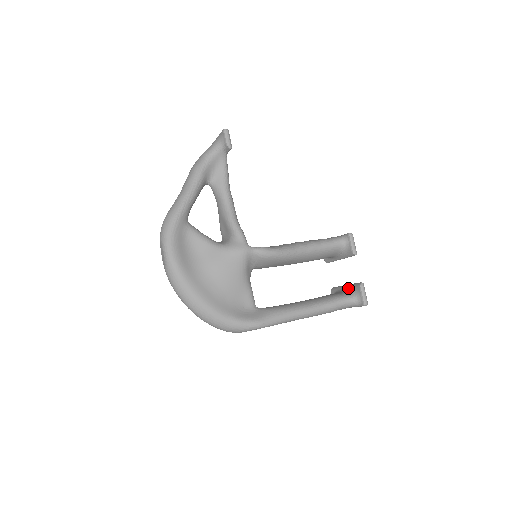
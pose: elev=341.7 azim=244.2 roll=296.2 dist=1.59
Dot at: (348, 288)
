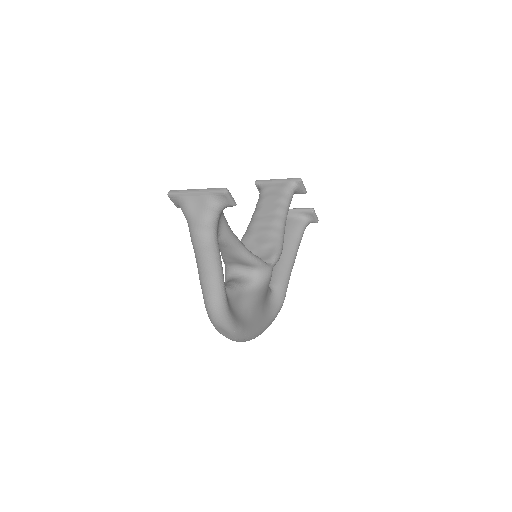
Dot at: (297, 214)
